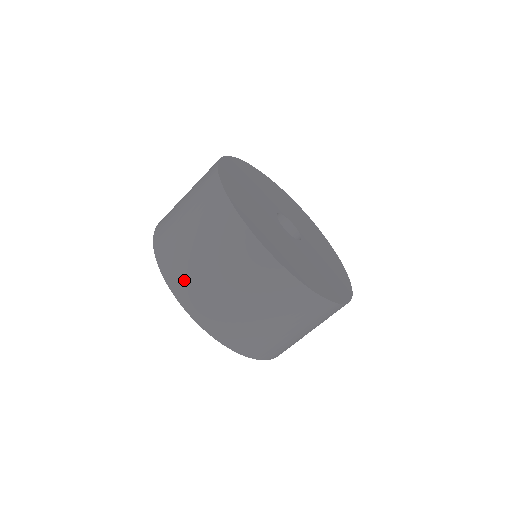
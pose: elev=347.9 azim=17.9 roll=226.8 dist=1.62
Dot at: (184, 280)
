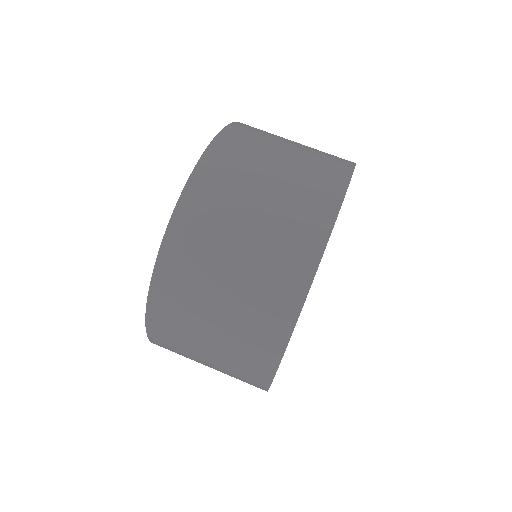
Dot at: (168, 333)
